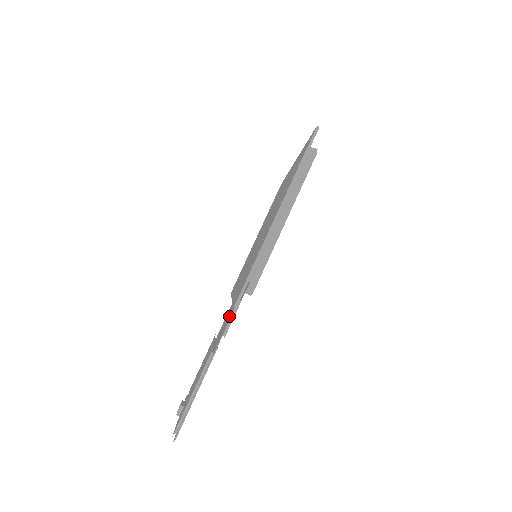
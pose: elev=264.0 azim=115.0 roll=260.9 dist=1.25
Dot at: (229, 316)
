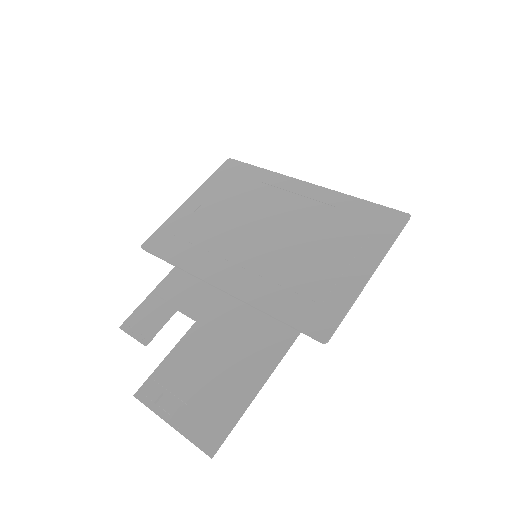
Dot at: (269, 330)
